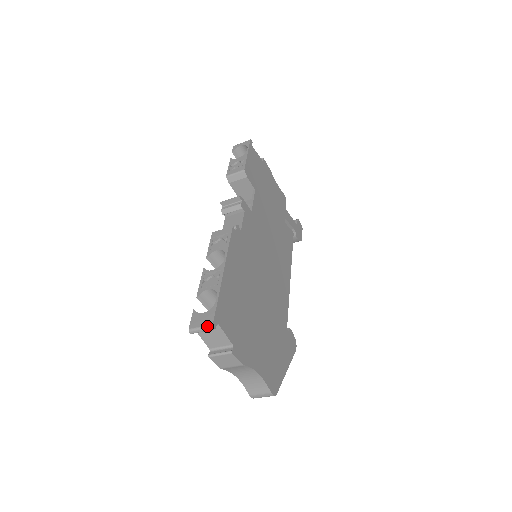
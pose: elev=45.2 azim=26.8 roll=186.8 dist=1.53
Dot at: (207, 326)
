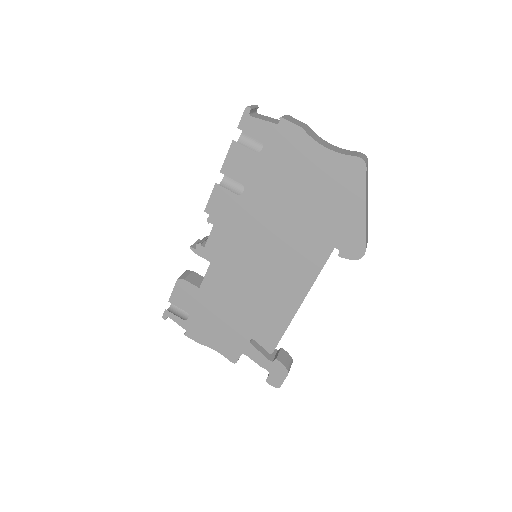
Dot at: (252, 105)
